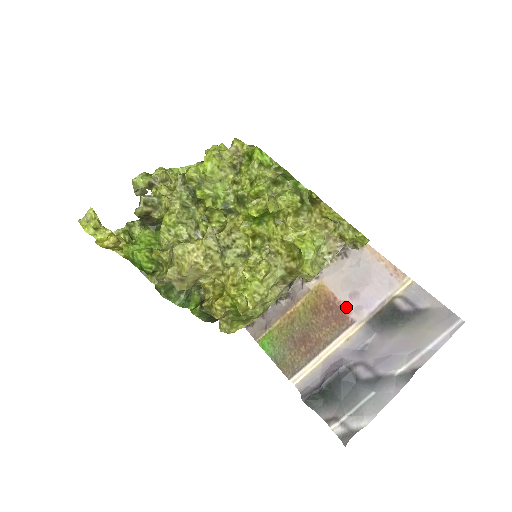
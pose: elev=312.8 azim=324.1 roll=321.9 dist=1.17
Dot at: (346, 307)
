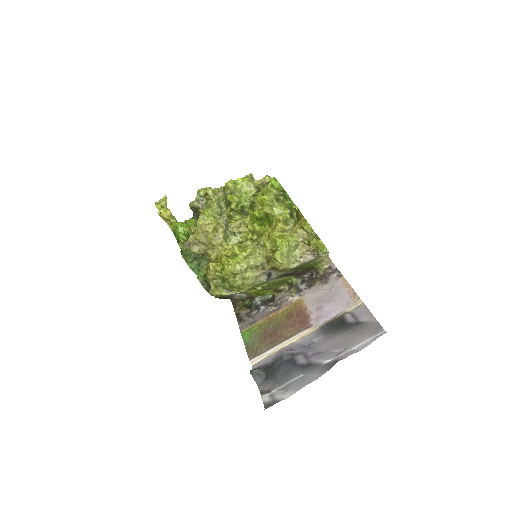
Dot at: (310, 316)
